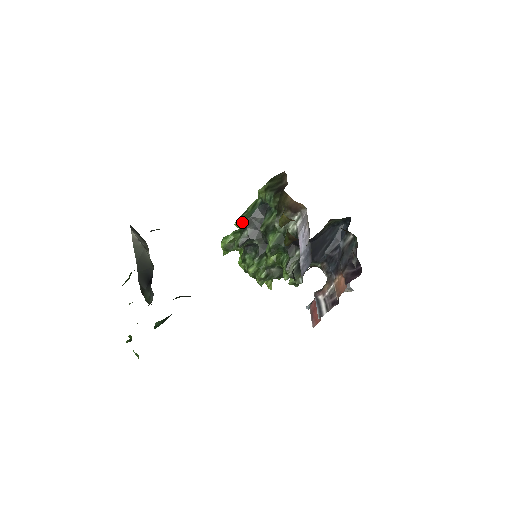
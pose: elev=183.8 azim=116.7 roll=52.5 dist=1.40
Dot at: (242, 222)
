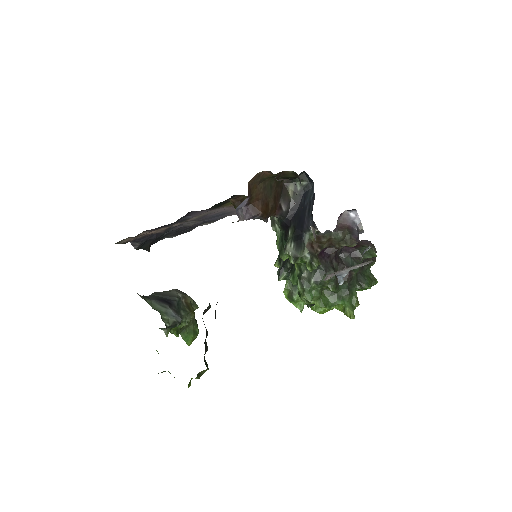
Dot at: (277, 260)
